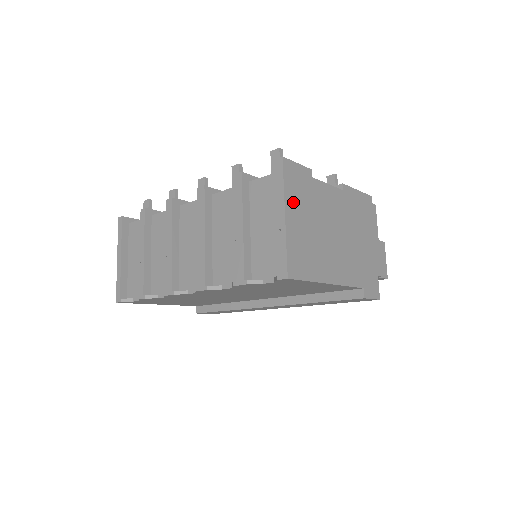
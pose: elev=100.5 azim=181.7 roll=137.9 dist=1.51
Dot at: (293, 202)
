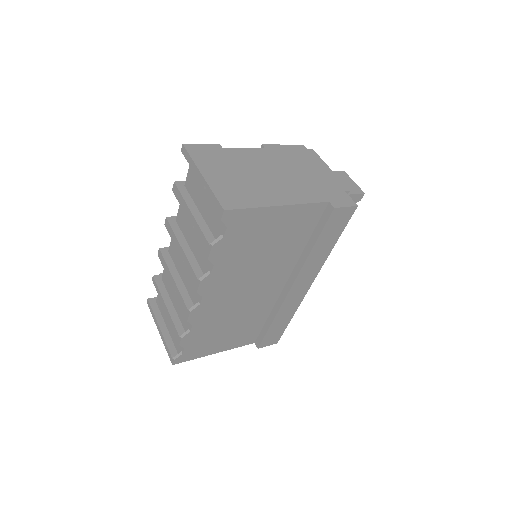
Dot at: (207, 166)
